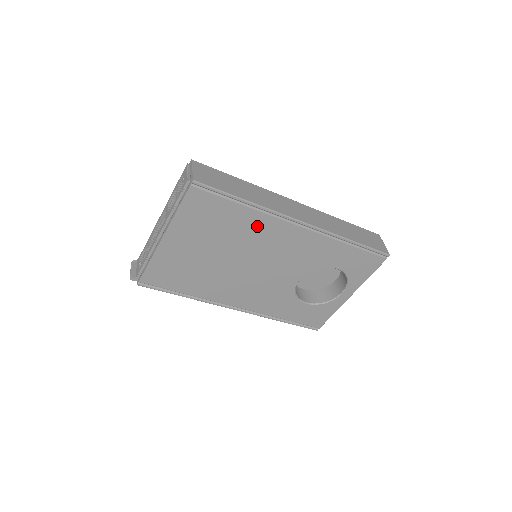
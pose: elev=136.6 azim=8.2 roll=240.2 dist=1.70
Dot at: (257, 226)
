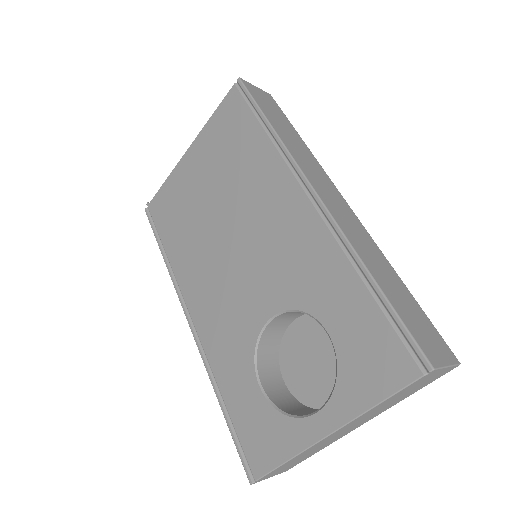
Dot at: (264, 173)
